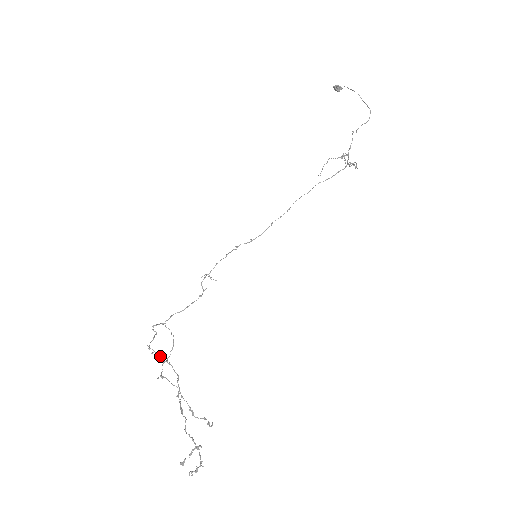
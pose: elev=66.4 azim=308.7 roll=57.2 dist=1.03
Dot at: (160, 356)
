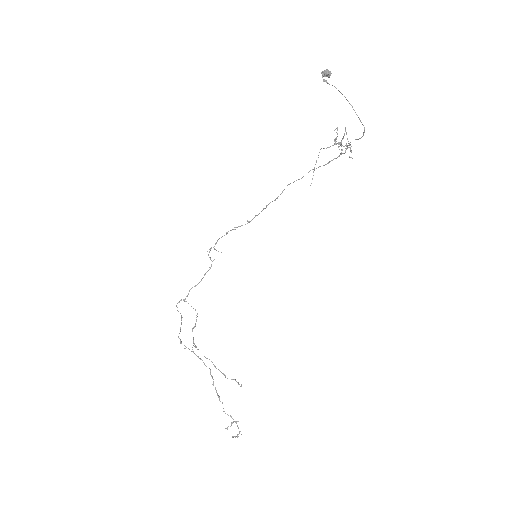
Dot at: (191, 351)
